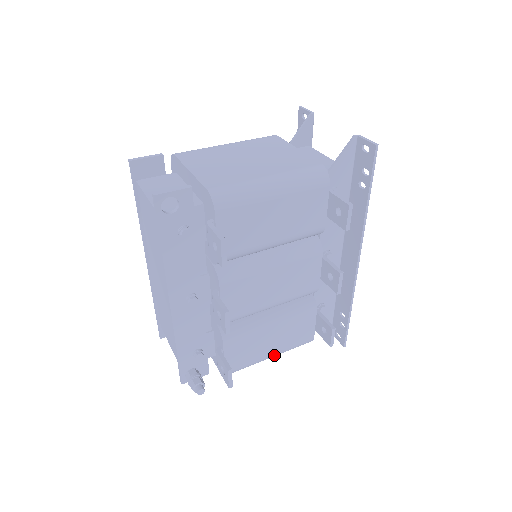
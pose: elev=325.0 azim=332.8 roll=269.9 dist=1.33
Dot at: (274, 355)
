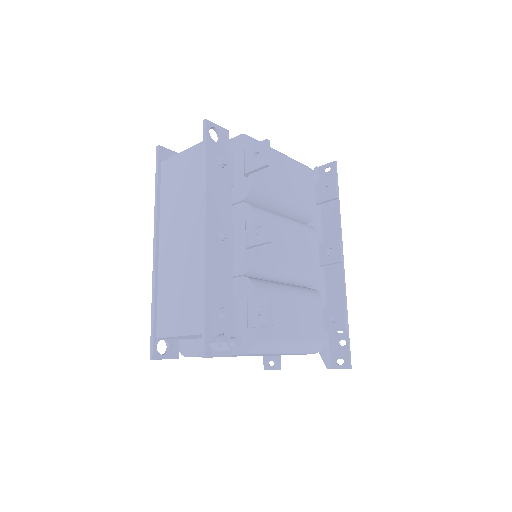
Dot at: (295, 343)
